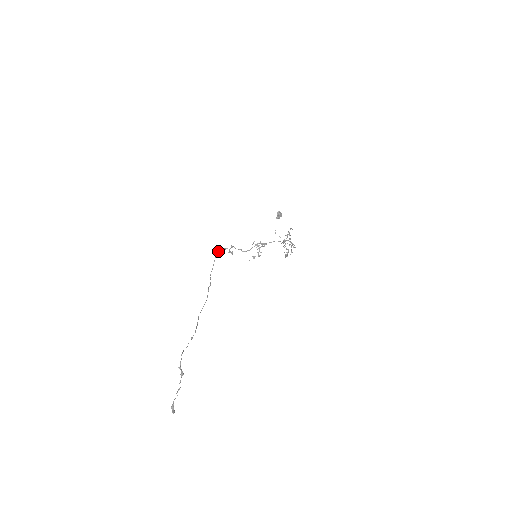
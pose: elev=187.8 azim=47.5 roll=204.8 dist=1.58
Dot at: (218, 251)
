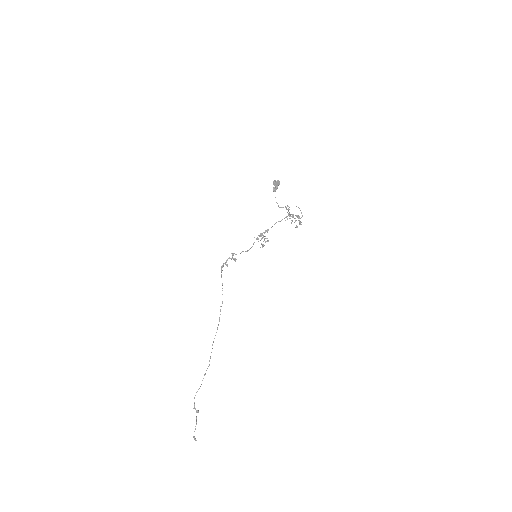
Dot at: (221, 267)
